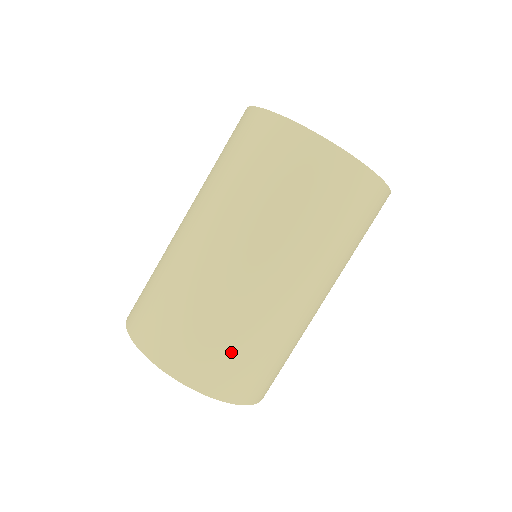
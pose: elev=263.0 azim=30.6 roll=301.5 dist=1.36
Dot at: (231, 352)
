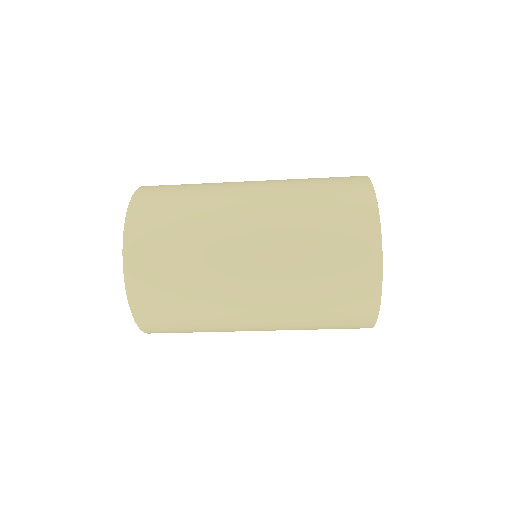
Dot at: occluded
